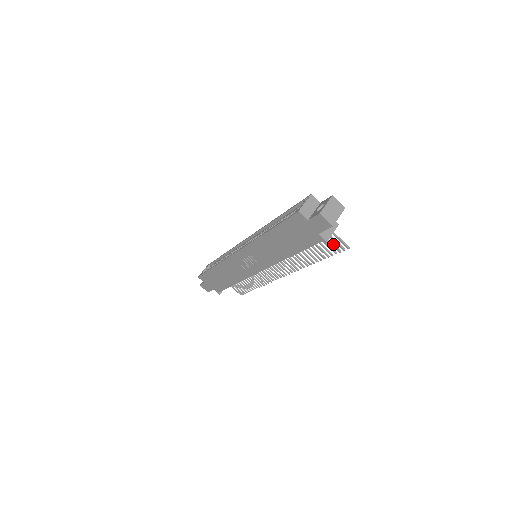
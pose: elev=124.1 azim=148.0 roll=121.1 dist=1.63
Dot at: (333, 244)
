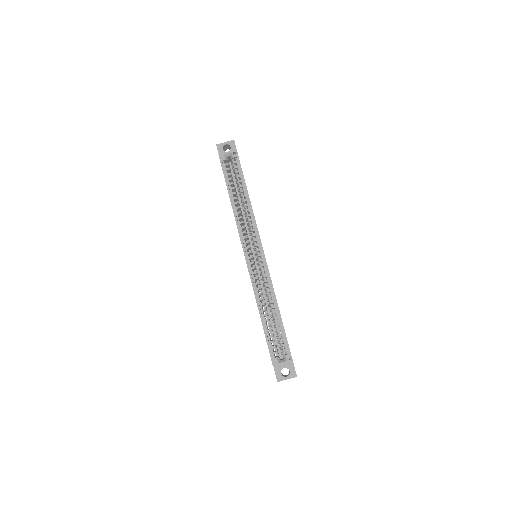
Dot at: occluded
